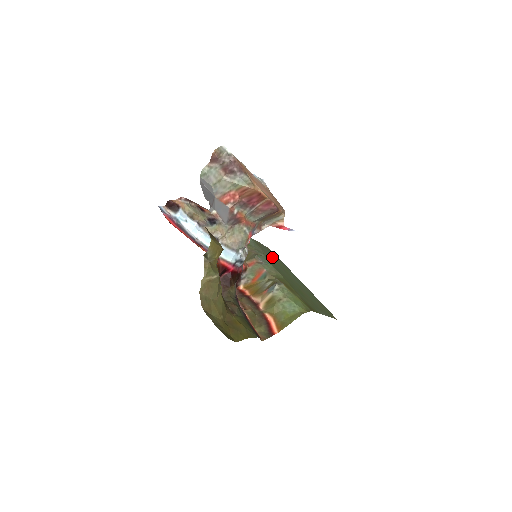
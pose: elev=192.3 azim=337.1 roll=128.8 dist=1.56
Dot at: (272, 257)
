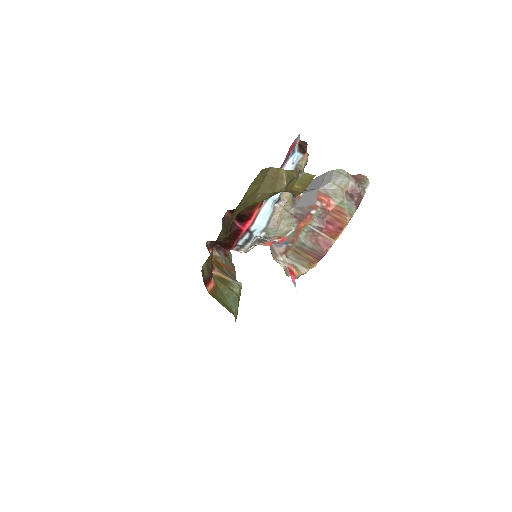
Dot at: occluded
